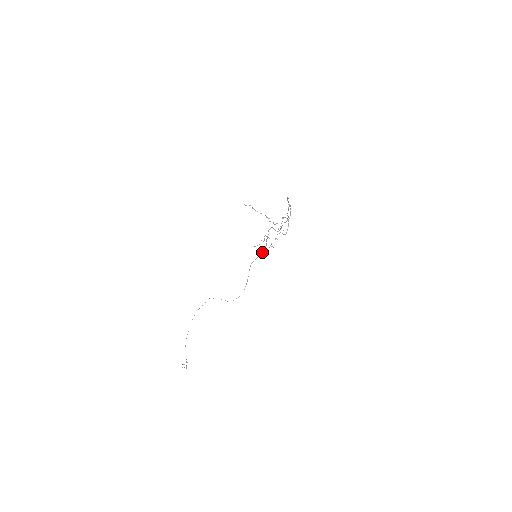
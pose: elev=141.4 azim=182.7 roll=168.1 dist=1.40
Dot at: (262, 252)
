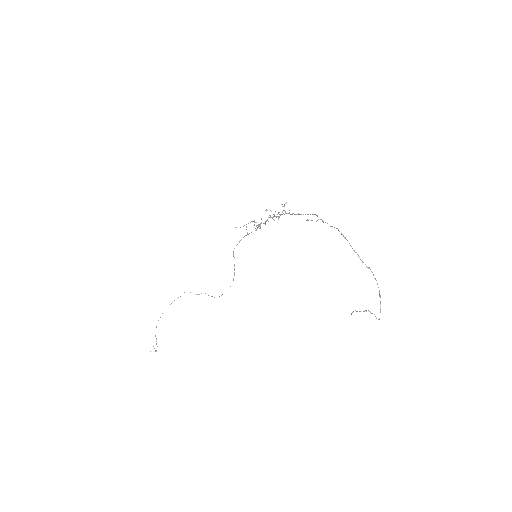
Dot at: occluded
